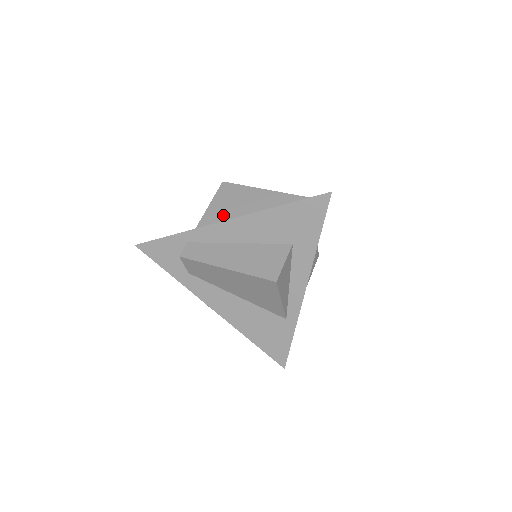
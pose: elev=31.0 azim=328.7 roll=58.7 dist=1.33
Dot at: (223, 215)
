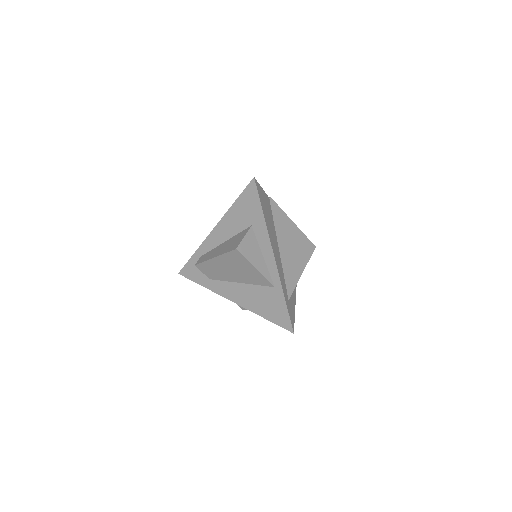
Dot at: occluded
